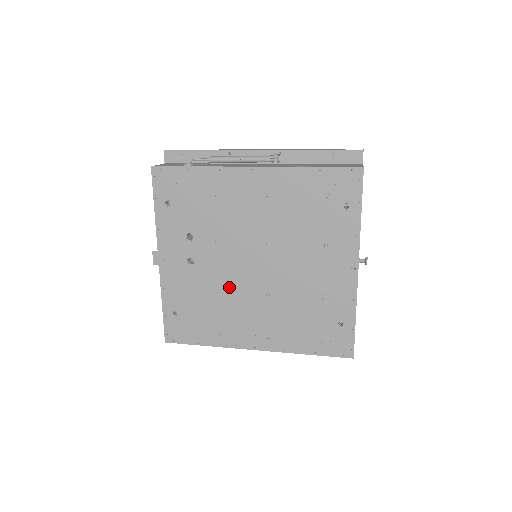
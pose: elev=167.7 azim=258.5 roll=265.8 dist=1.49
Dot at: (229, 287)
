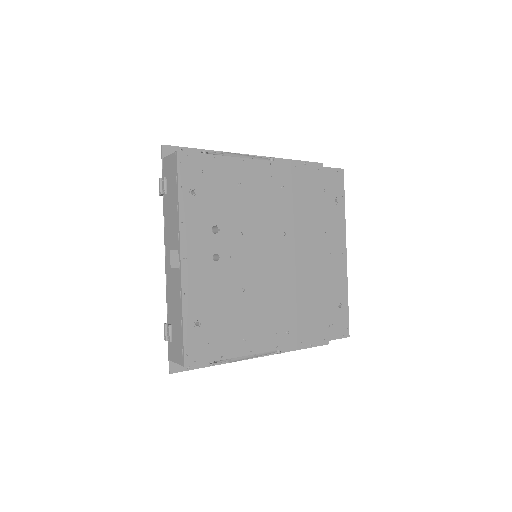
Dot at: (253, 283)
